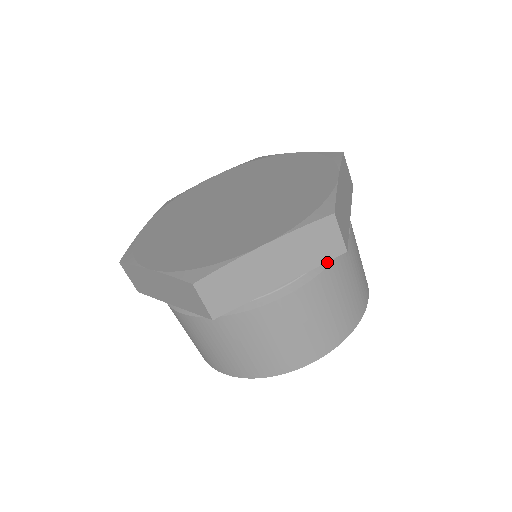
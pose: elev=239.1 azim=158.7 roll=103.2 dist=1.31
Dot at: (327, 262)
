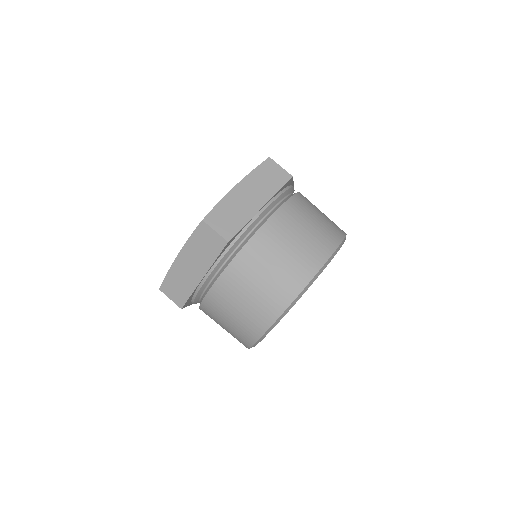
Dot at: (237, 252)
